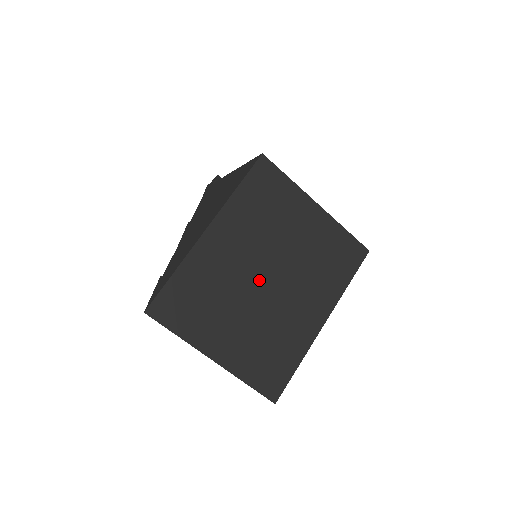
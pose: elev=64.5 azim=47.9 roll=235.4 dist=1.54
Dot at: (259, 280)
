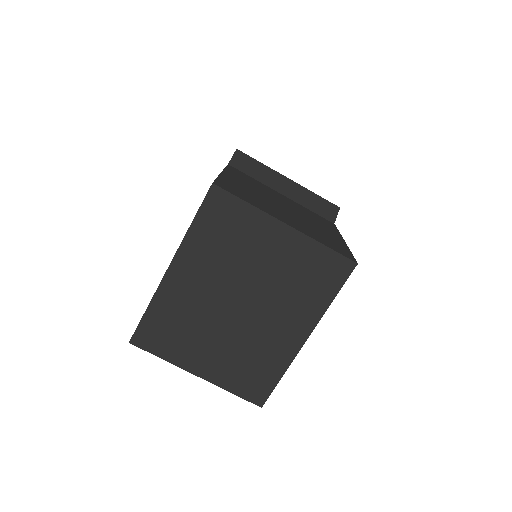
Dot at: (229, 307)
